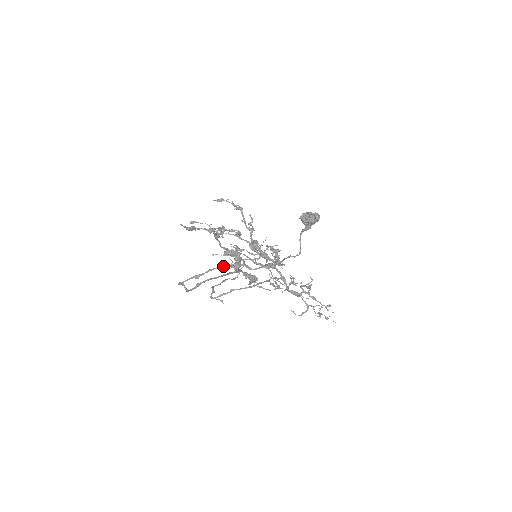
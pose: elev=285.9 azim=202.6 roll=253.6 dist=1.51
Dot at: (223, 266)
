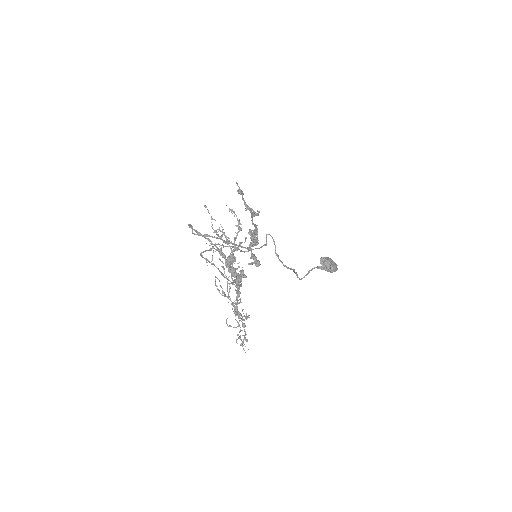
Dot at: occluded
